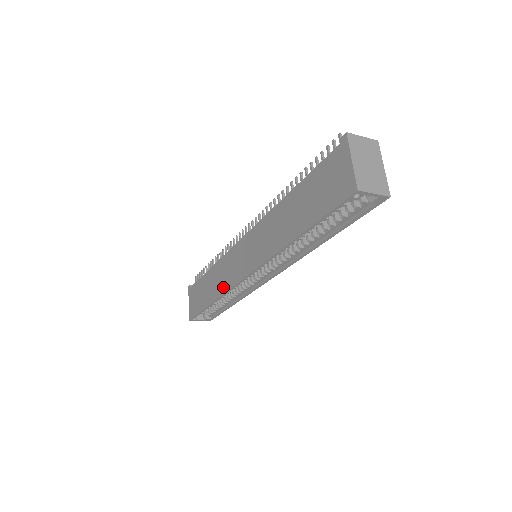
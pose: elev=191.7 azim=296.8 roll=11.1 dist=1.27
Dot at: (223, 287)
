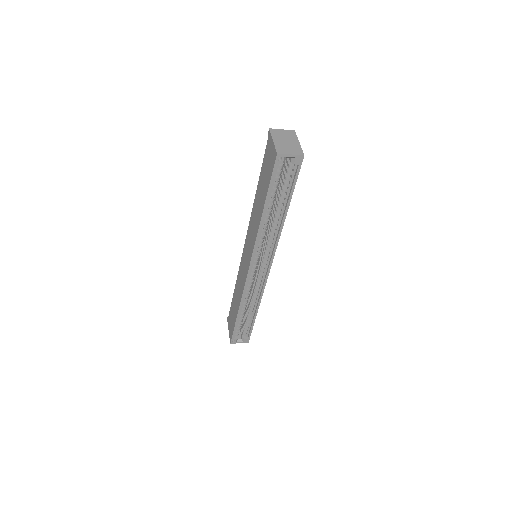
Dot at: (241, 292)
